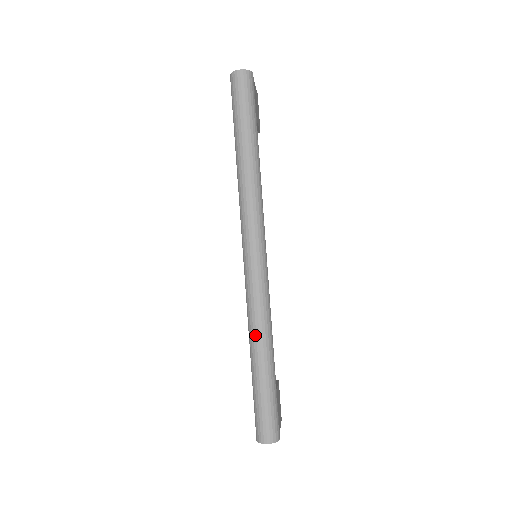
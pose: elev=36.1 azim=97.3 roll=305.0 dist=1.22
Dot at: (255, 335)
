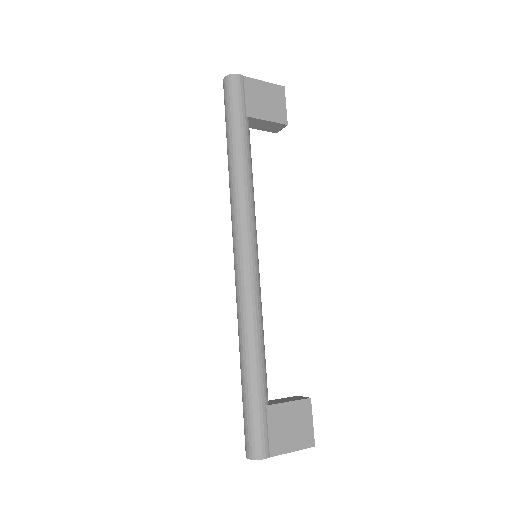
Dot at: (239, 338)
